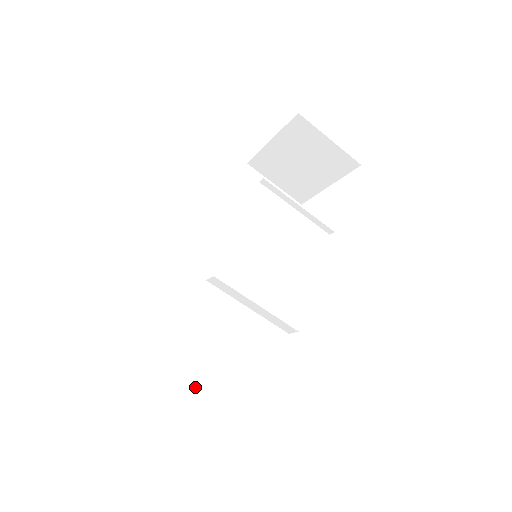
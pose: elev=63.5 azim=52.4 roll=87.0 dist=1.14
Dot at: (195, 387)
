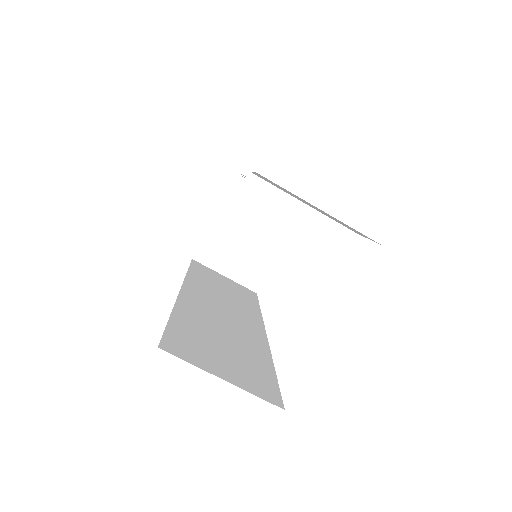
Dot at: (253, 392)
